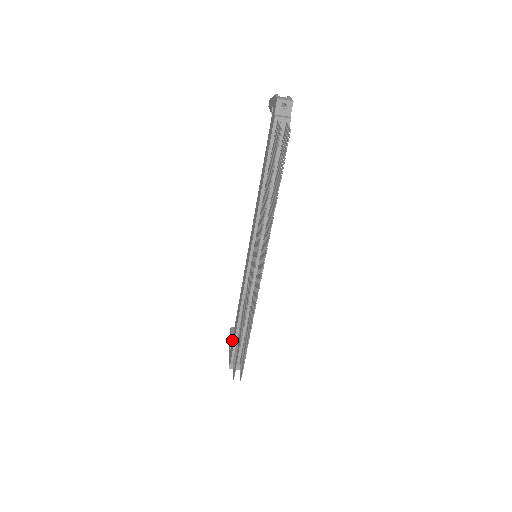
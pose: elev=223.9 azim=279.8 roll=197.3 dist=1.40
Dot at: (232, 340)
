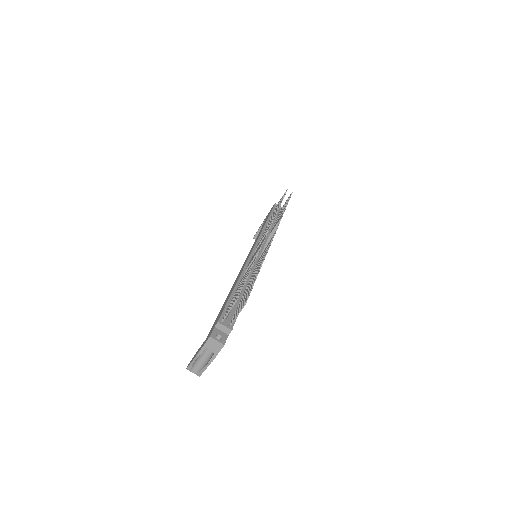
Dot at: (214, 323)
